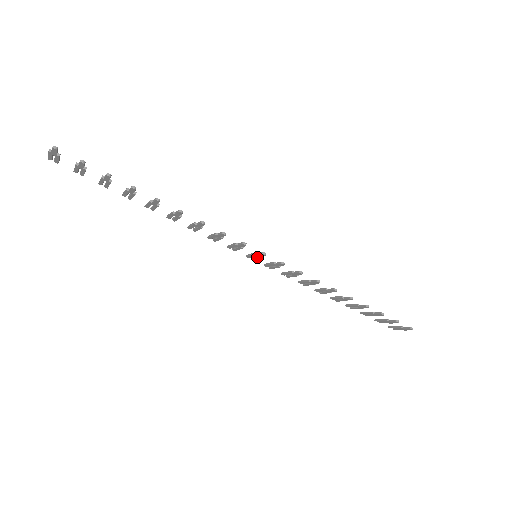
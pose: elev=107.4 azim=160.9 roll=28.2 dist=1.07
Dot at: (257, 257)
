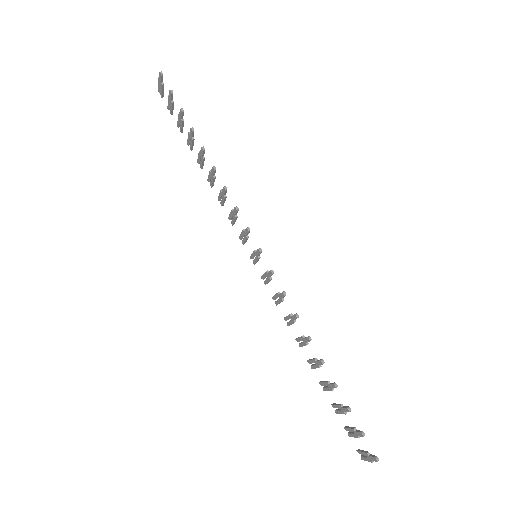
Dot at: (256, 257)
